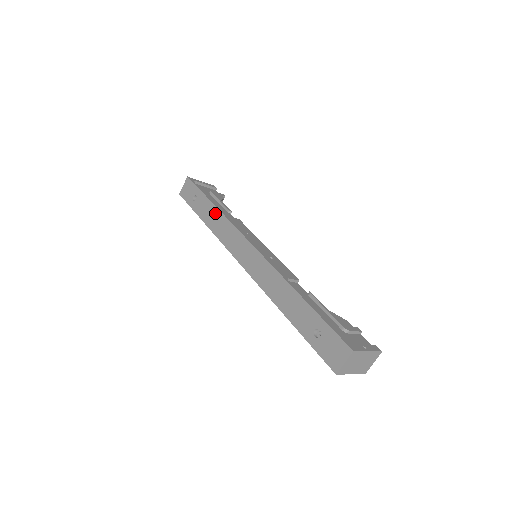
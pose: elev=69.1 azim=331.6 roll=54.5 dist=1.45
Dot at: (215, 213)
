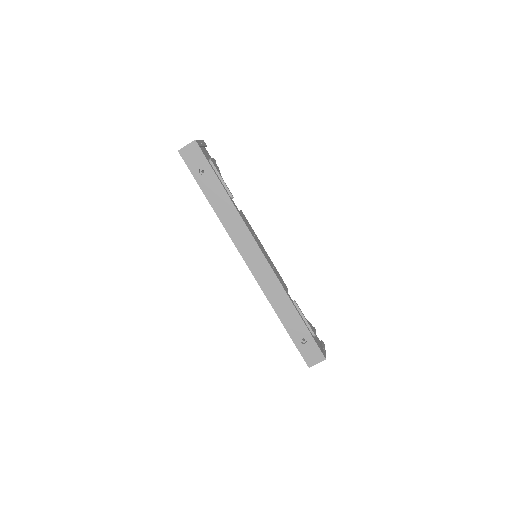
Dot at: (227, 204)
